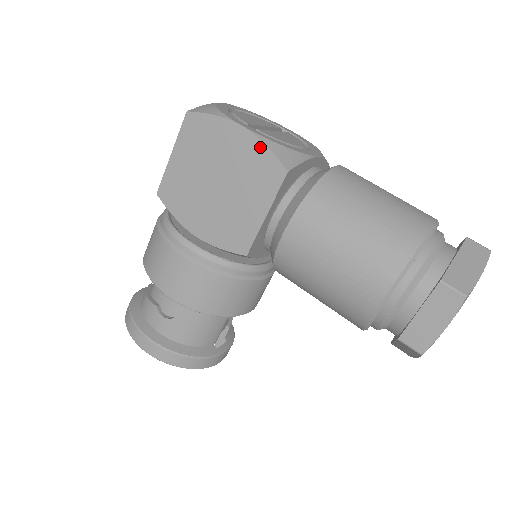
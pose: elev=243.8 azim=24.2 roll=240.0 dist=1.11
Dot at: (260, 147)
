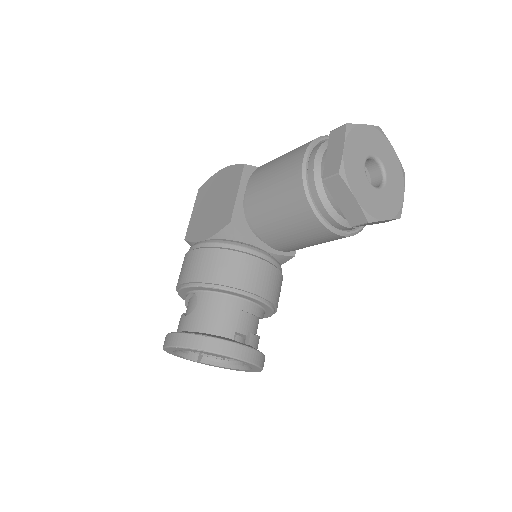
Dot at: (231, 168)
